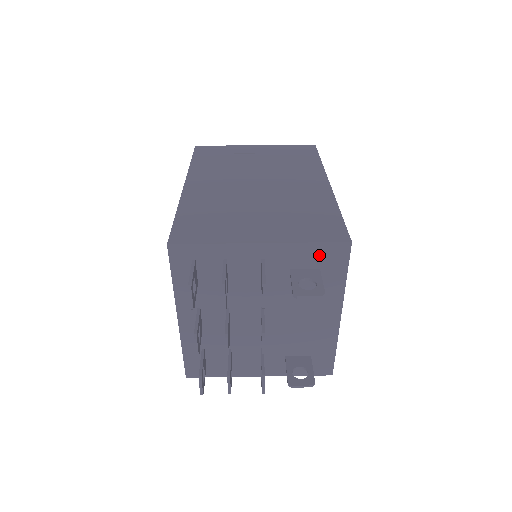
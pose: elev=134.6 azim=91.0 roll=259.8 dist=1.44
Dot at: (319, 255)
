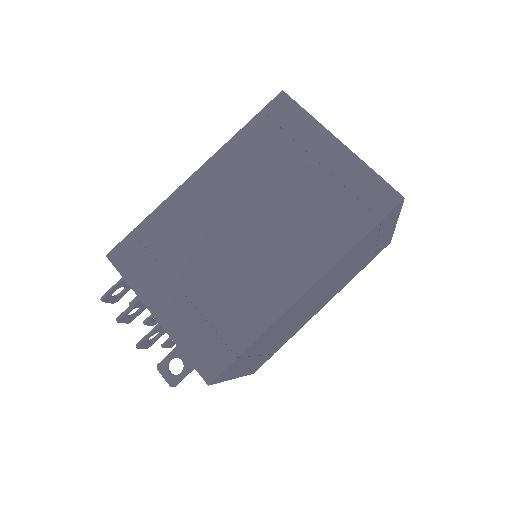
Dot at: occluded
